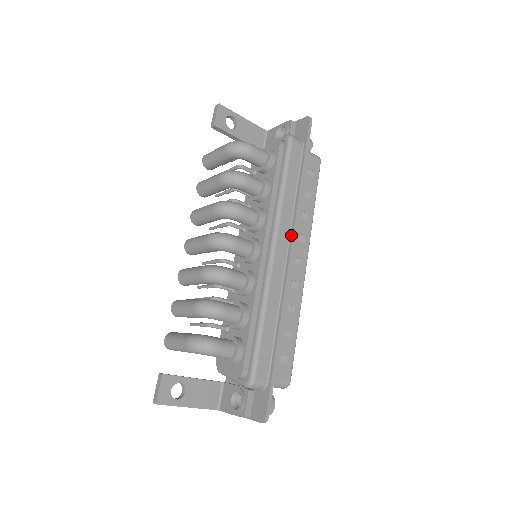
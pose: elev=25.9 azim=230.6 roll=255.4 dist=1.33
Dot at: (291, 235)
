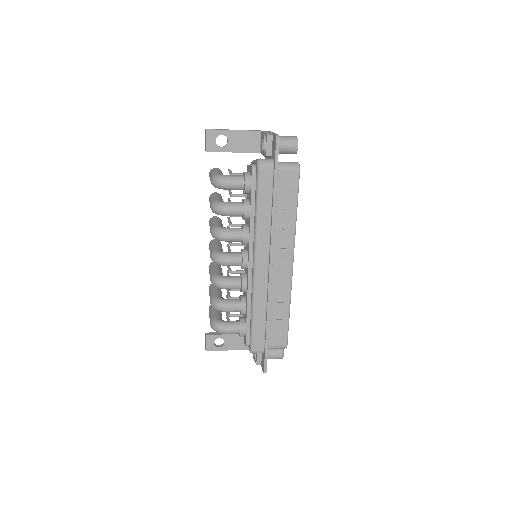
Dot at: (269, 250)
